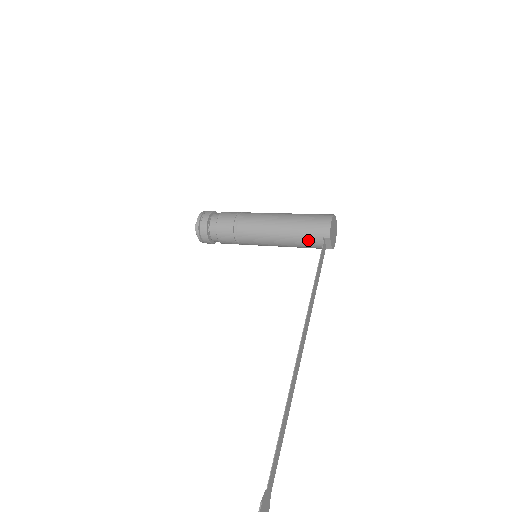
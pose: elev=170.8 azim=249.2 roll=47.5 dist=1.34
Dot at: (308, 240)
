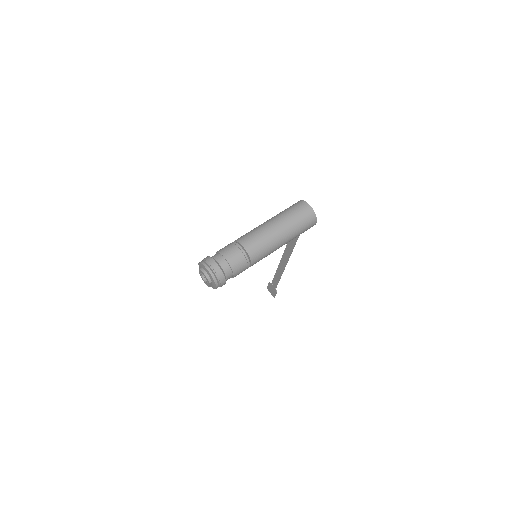
Dot at: occluded
